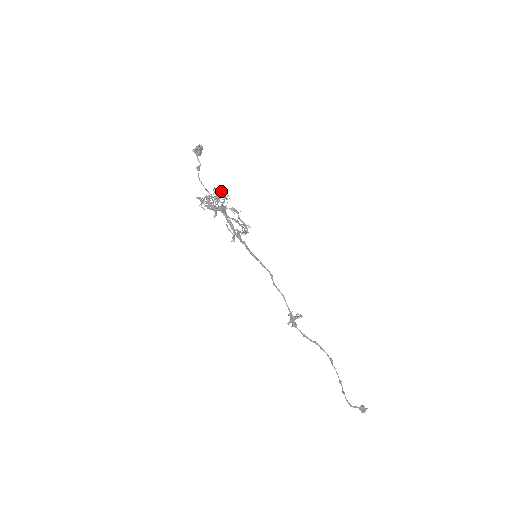
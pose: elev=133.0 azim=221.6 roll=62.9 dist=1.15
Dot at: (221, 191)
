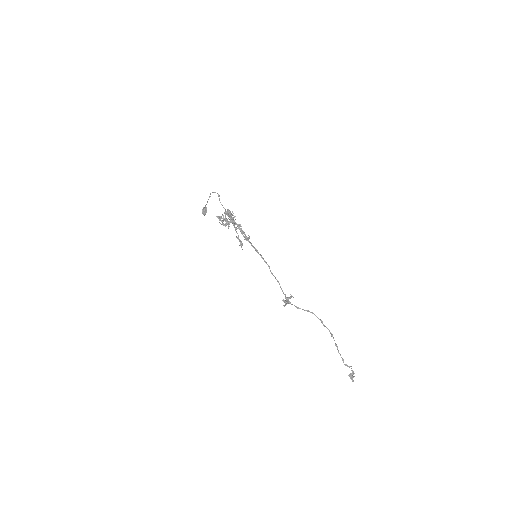
Dot at: occluded
